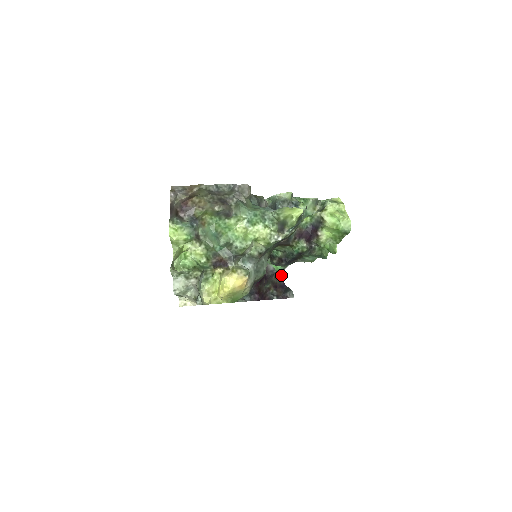
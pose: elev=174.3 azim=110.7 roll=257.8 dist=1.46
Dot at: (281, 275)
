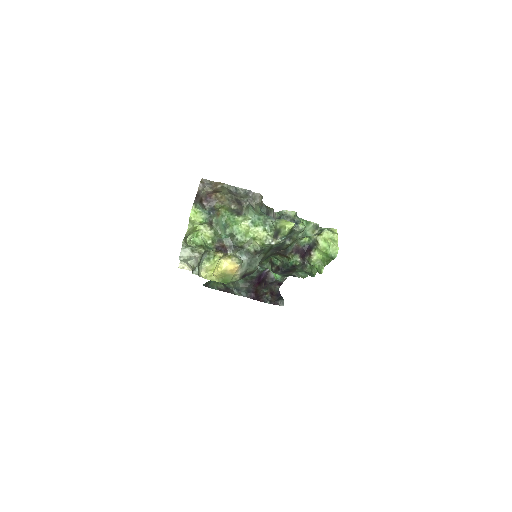
Dot at: occluded
